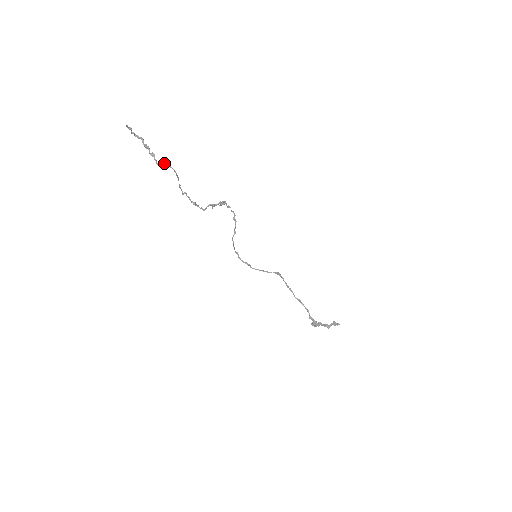
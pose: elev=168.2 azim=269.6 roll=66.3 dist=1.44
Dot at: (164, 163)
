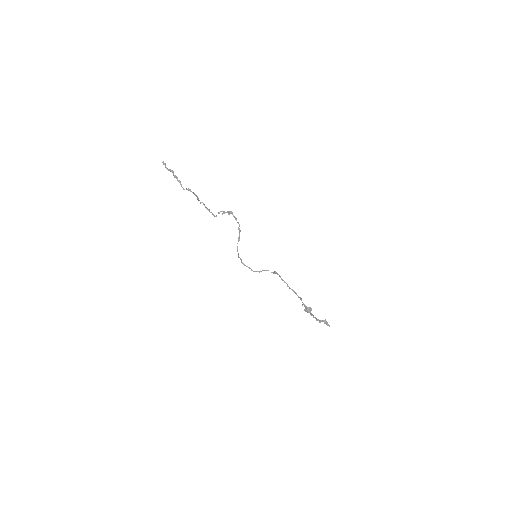
Dot at: occluded
